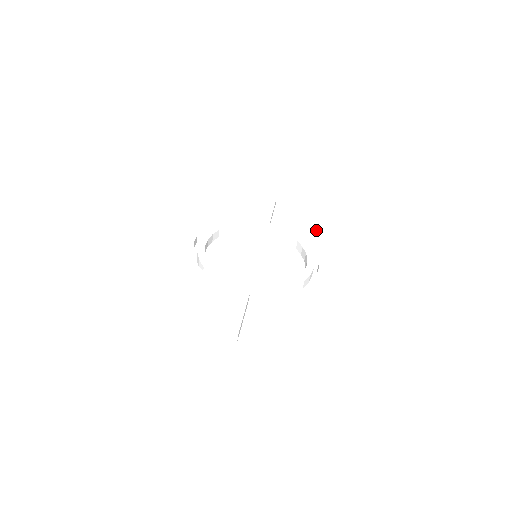
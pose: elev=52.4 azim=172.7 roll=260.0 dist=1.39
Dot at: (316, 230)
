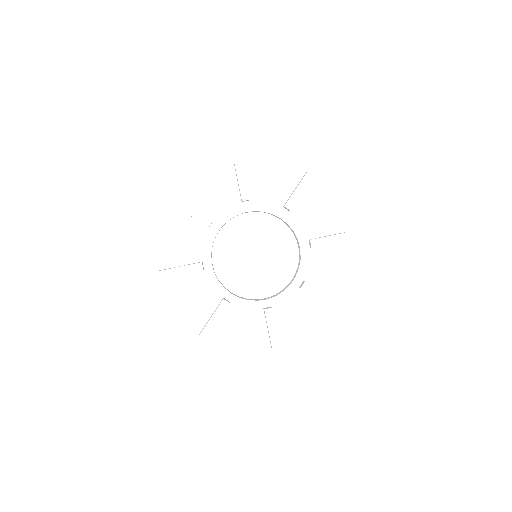
Dot at: (326, 238)
